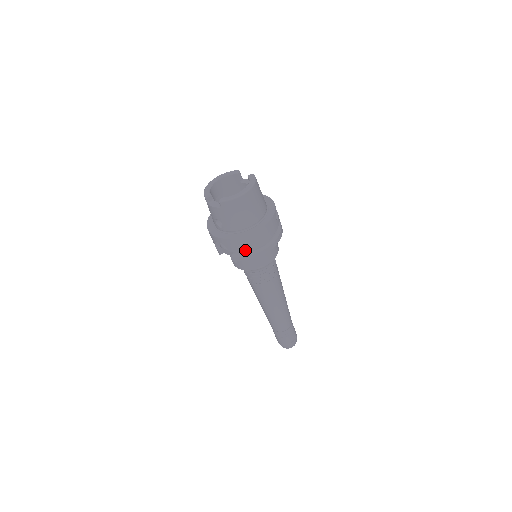
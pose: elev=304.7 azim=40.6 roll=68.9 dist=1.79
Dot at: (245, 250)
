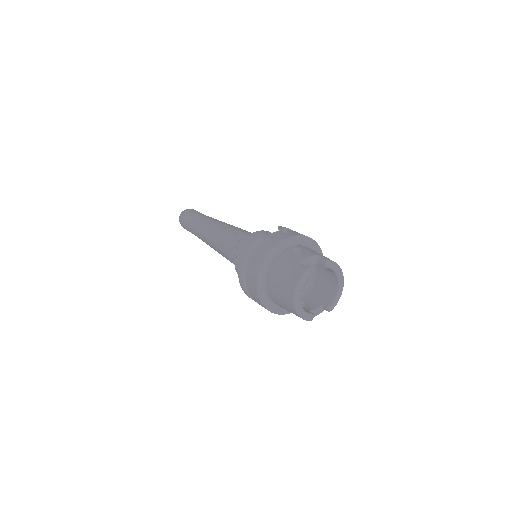
Dot at: occluded
